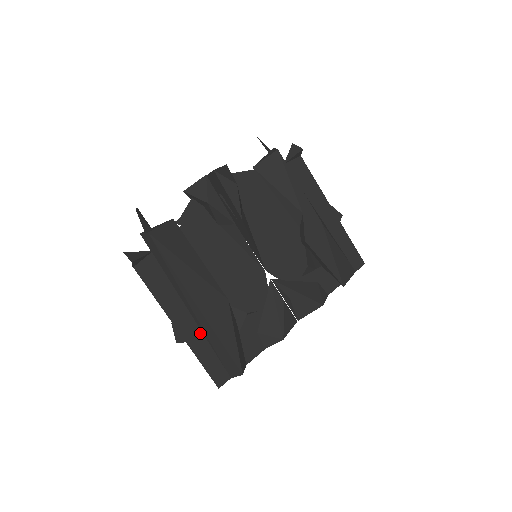
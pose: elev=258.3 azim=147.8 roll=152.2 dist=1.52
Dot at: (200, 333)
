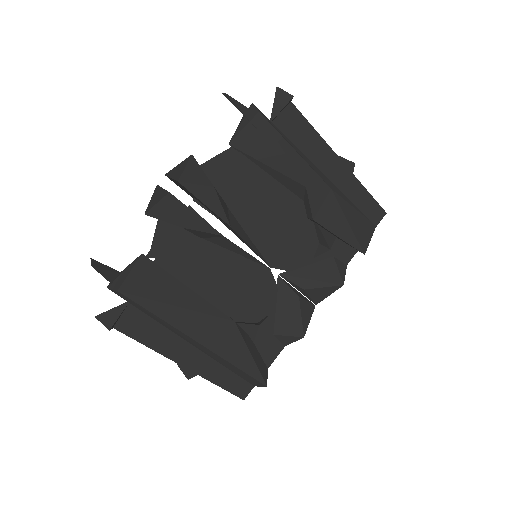
Dot at: (211, 360)
